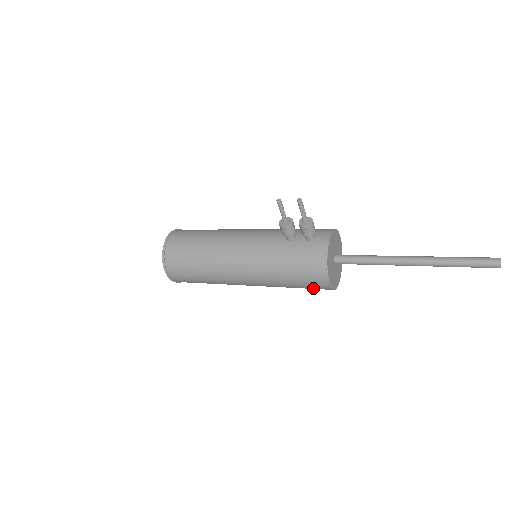
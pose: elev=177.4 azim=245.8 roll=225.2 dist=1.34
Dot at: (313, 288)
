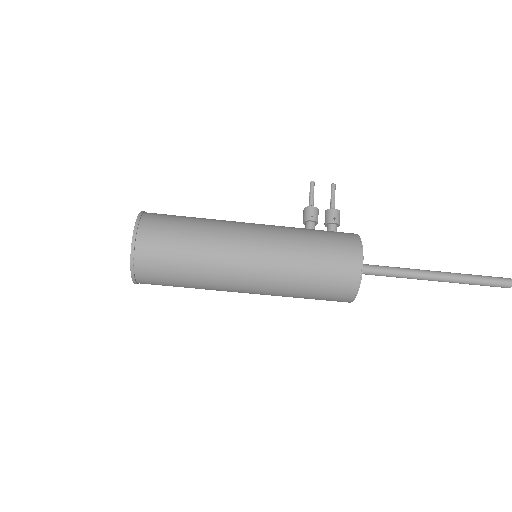
Dot at: (337, 275)
